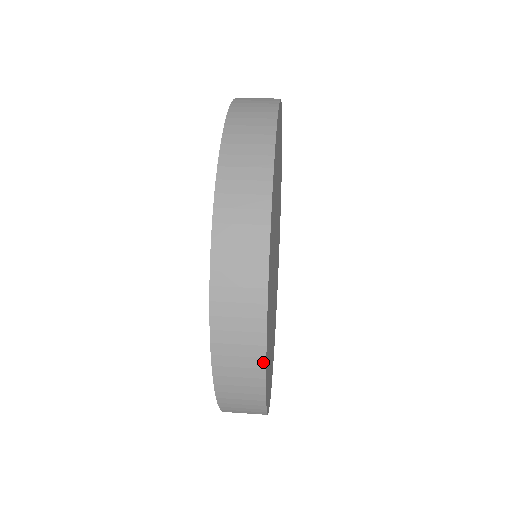
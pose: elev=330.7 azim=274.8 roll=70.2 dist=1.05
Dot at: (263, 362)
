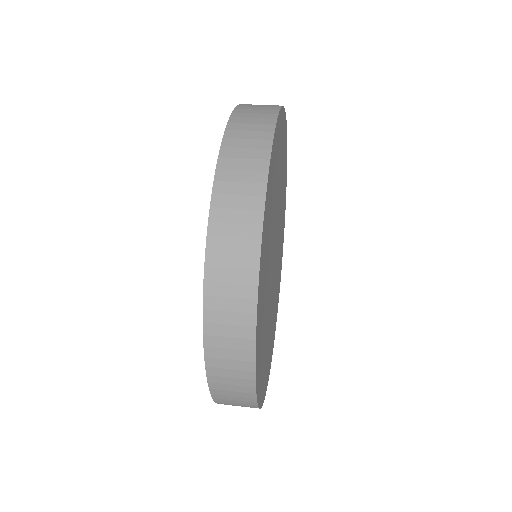
Dot at: occluded
